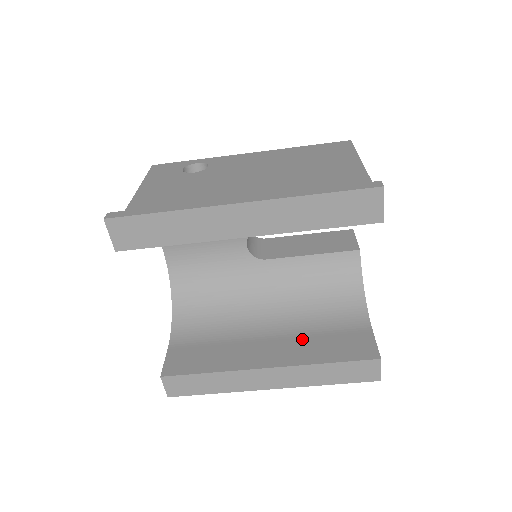
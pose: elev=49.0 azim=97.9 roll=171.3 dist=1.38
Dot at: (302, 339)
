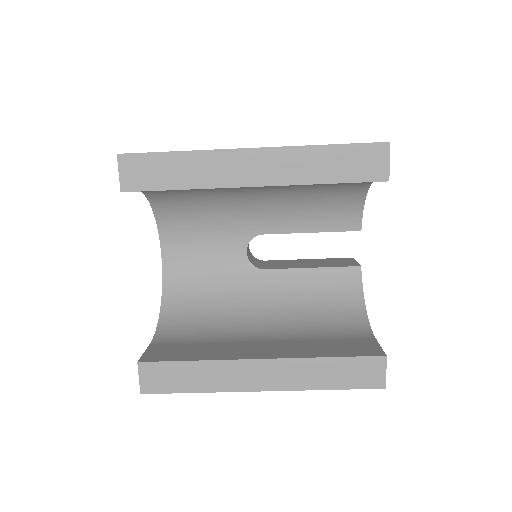
Dot at: (299, 342)
